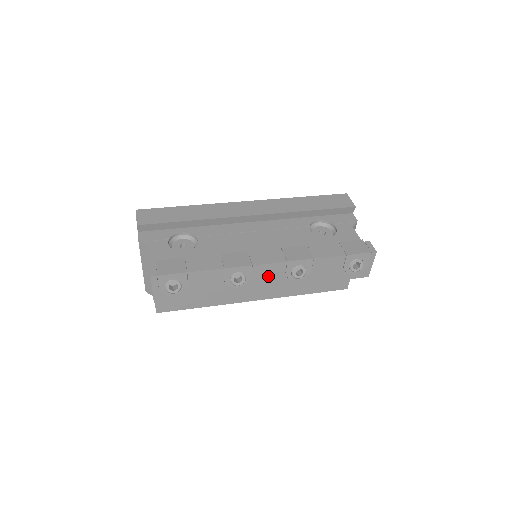
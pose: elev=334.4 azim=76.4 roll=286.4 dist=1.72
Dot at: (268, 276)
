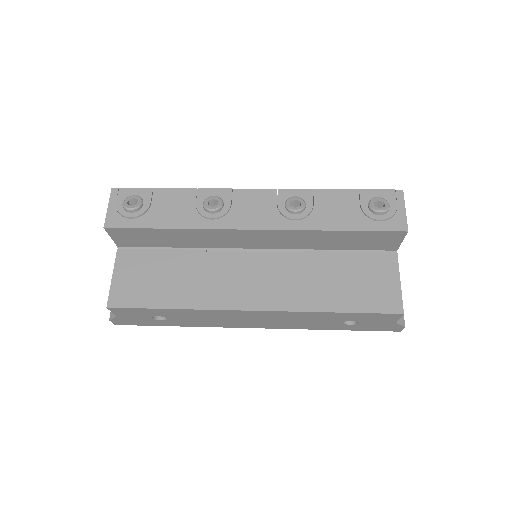
Dot at: (254, 208)
